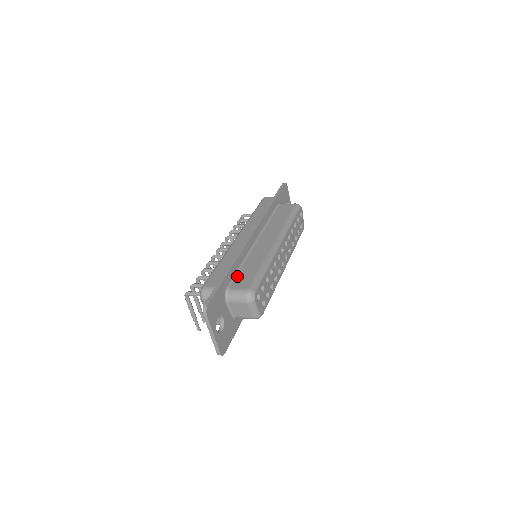
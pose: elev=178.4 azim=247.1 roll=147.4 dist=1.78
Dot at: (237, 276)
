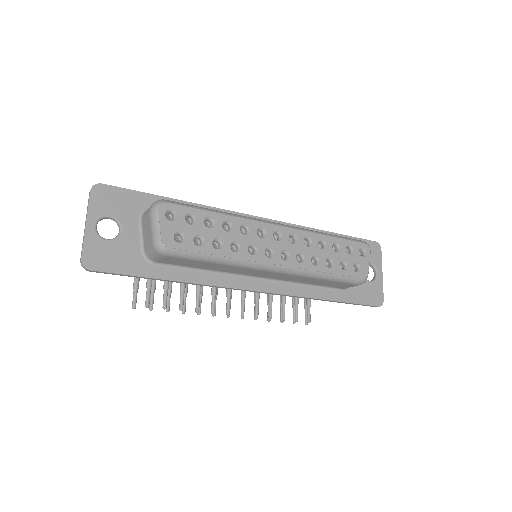
Dot at: occluded
